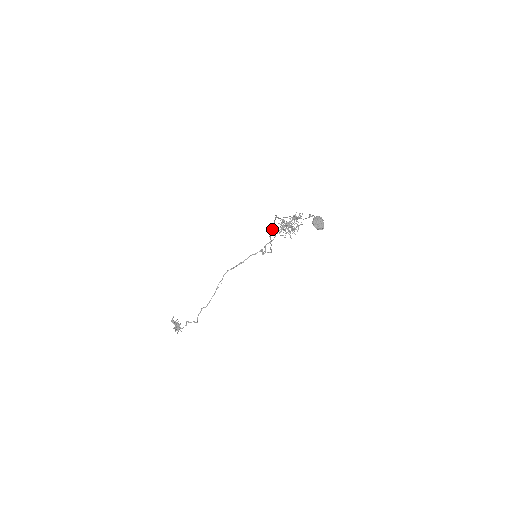
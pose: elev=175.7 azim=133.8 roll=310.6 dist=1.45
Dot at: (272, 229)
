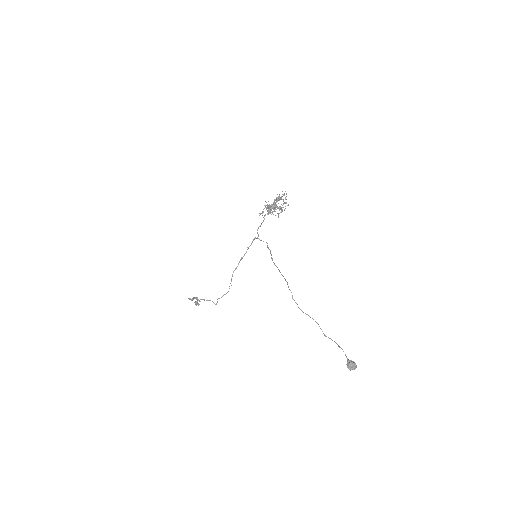
Dot at: (278, 269)
